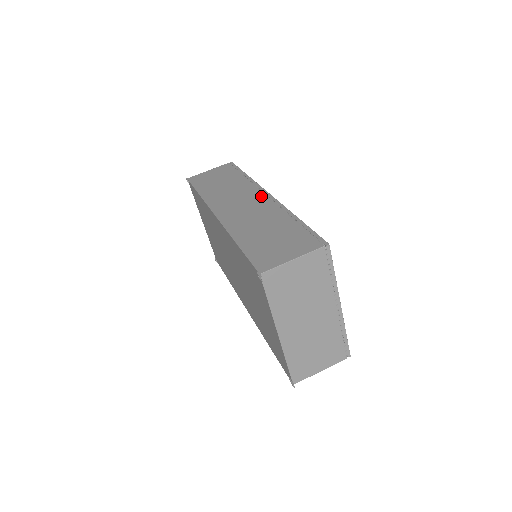
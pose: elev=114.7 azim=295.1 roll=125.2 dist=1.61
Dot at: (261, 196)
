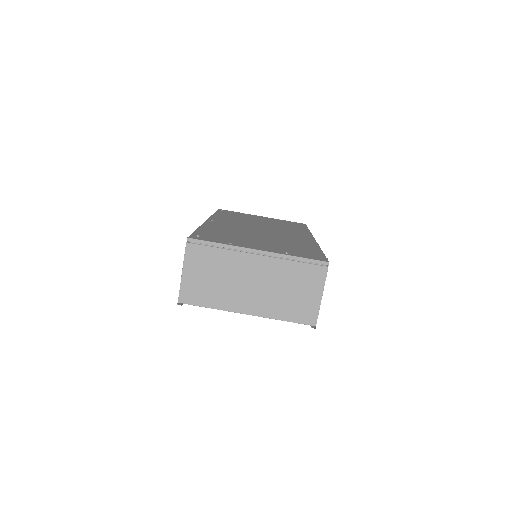
Dot at: occluded
